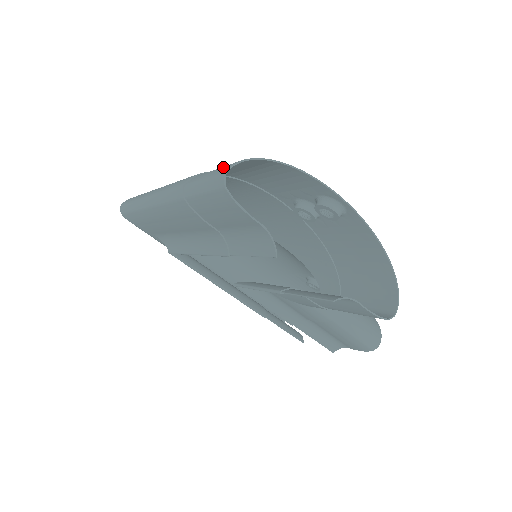
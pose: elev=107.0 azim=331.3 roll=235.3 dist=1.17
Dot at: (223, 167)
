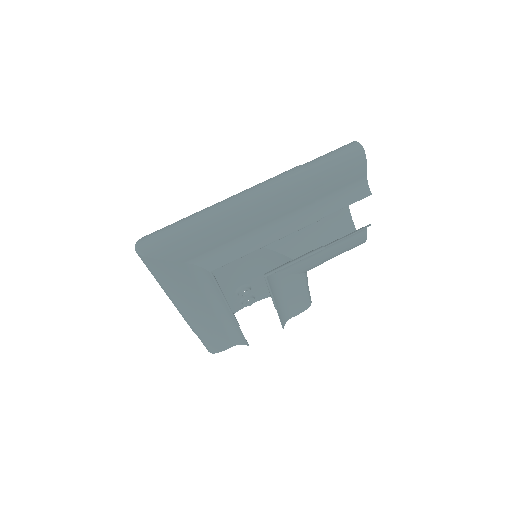
Dot at: (345, 147)
